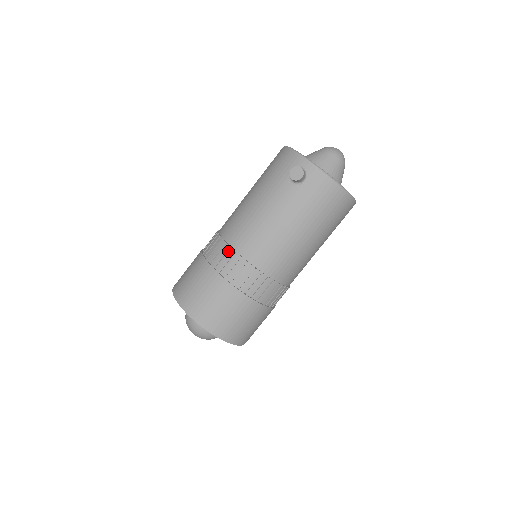
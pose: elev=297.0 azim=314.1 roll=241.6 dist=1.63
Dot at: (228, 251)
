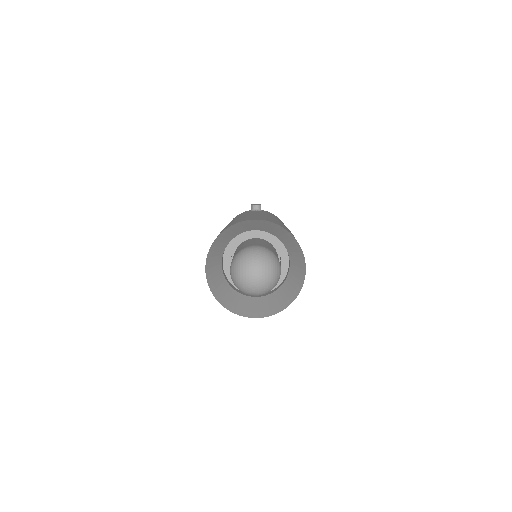
Dot at: occluded
